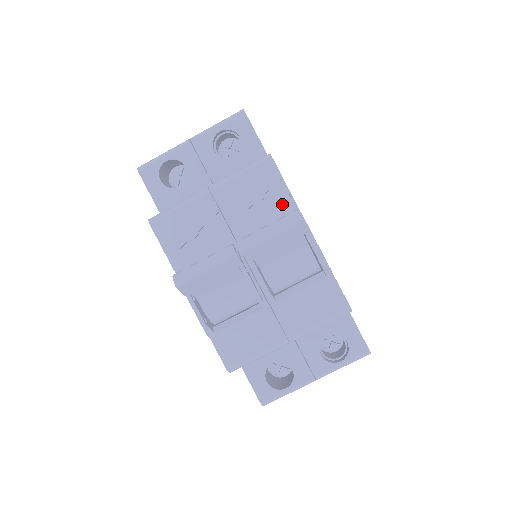
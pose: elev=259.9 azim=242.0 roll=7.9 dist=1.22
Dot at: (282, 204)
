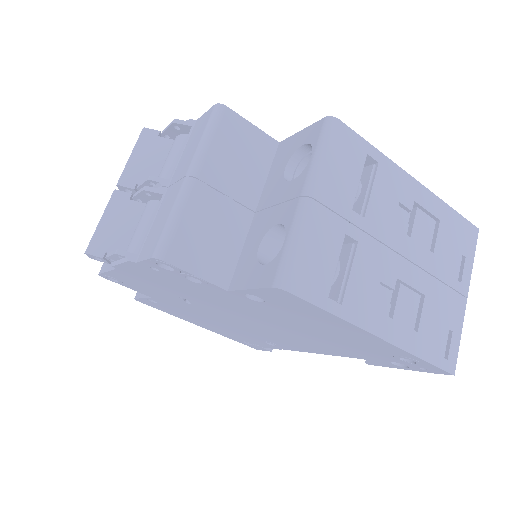
Dot at: occluded
